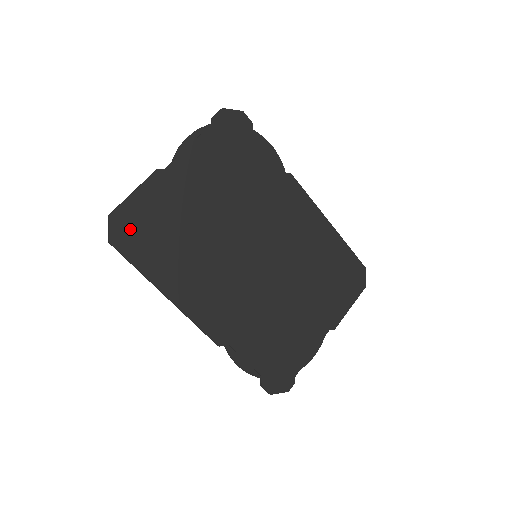
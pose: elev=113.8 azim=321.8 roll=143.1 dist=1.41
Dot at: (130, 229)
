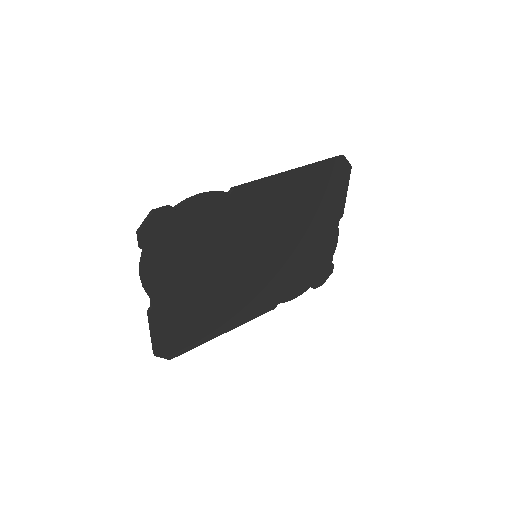
Dot at: (172, 345)
